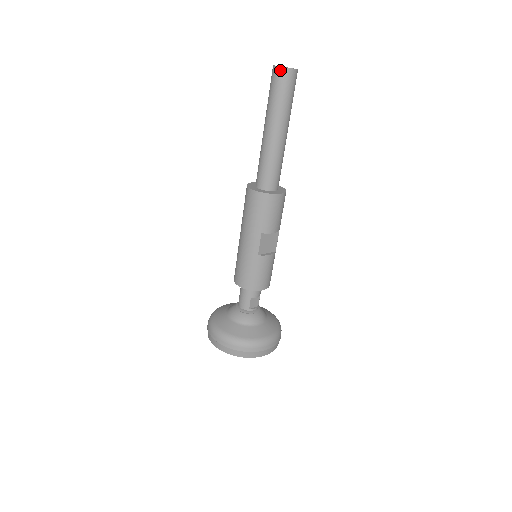
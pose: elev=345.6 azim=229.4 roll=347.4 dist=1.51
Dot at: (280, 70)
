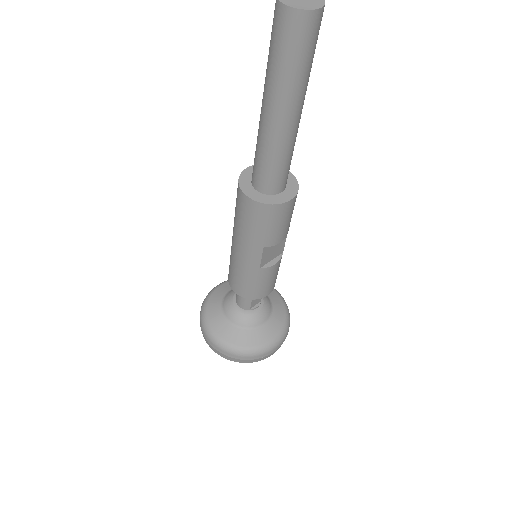
Dot at: (291, 14)
